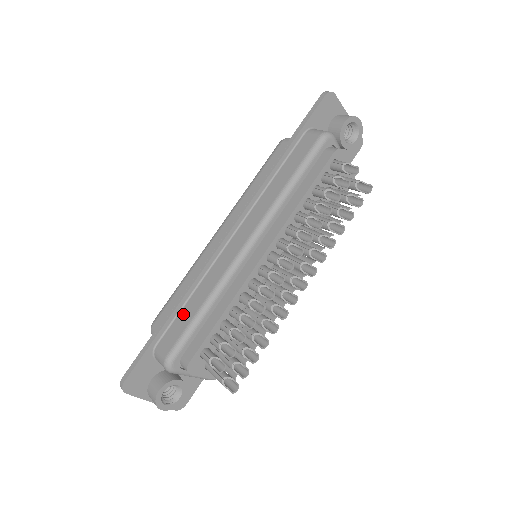
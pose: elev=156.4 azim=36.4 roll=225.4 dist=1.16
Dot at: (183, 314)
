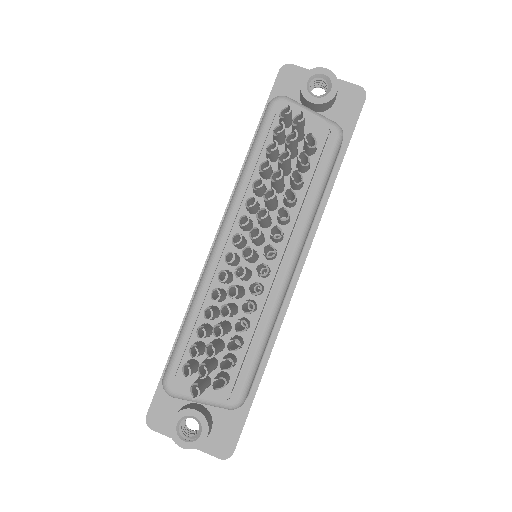
Dot at: occluded
